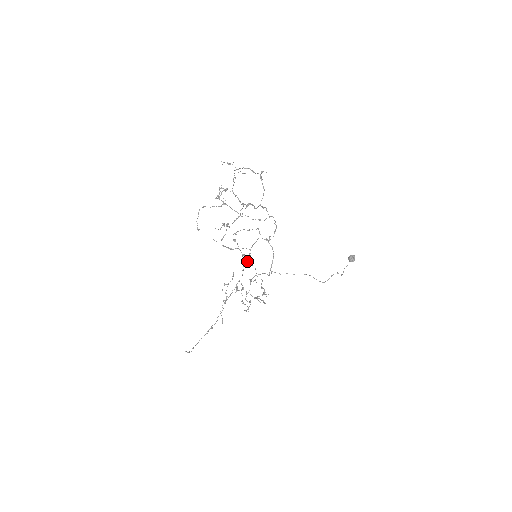
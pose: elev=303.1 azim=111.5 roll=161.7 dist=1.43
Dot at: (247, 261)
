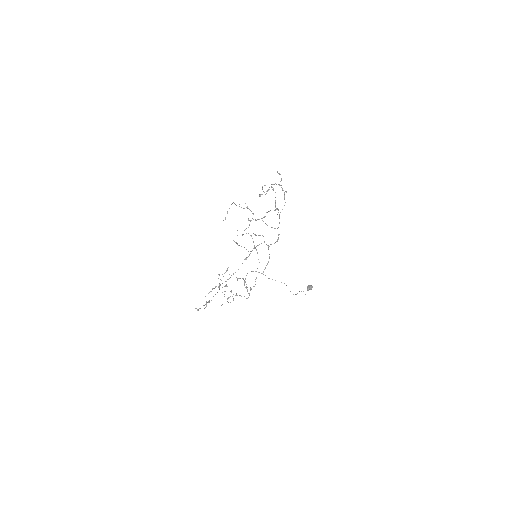
Dot at: occluded
